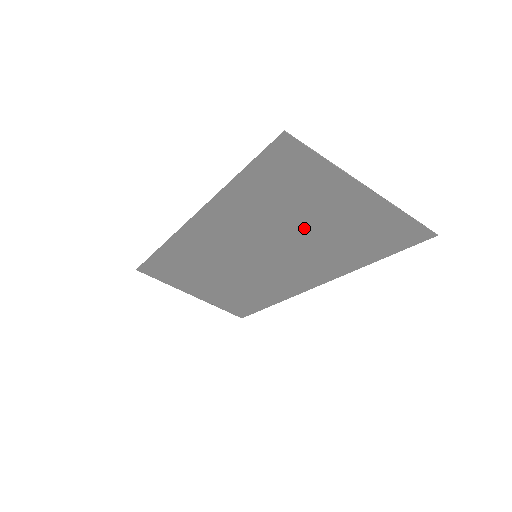
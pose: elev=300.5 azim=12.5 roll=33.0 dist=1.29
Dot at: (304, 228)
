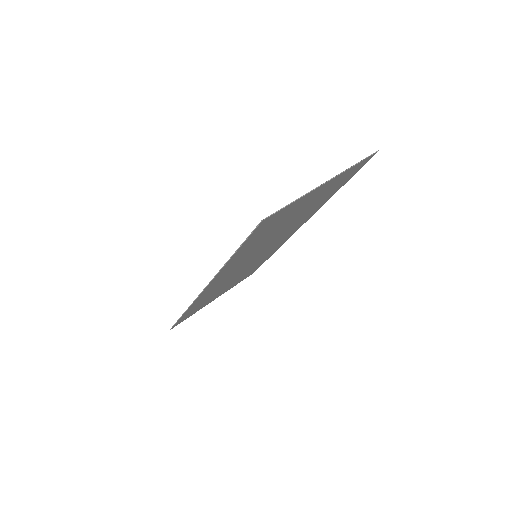
Dot at: (287, 224)
